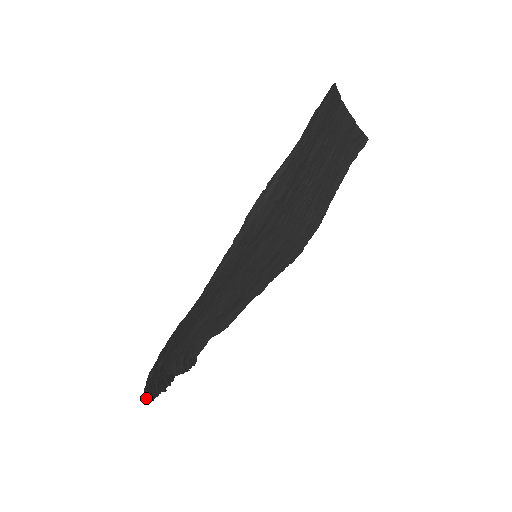
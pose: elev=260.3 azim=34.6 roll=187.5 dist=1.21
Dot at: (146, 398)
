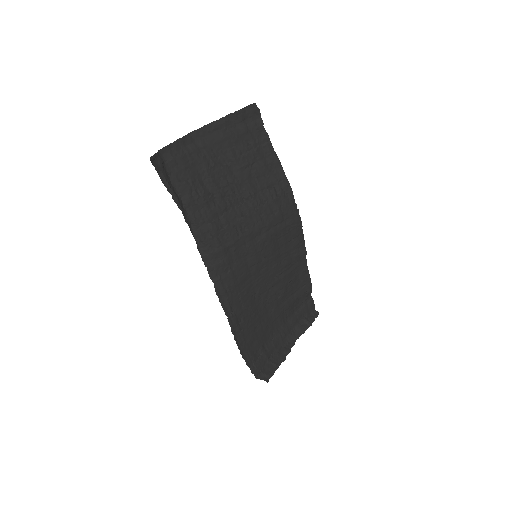
Dot at: (263, 379)
